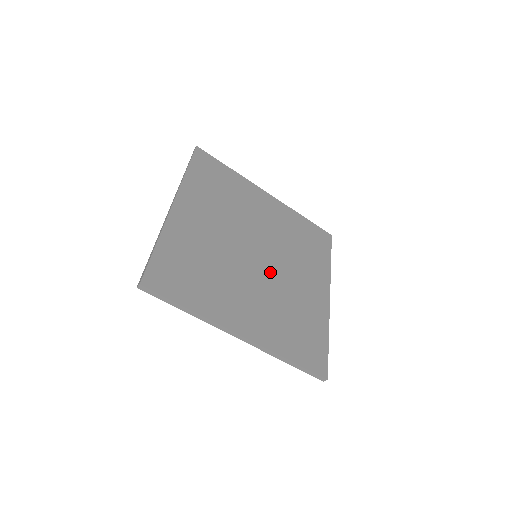
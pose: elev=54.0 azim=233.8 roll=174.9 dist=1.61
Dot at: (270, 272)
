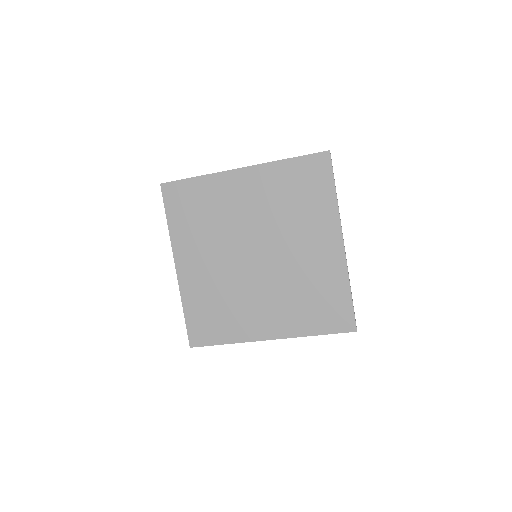
Dot at: (273, 264)
